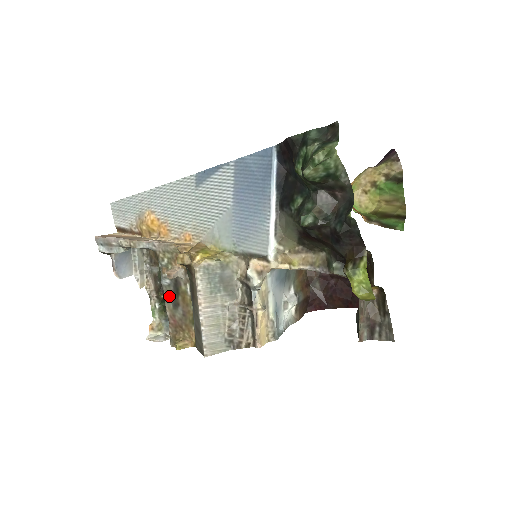
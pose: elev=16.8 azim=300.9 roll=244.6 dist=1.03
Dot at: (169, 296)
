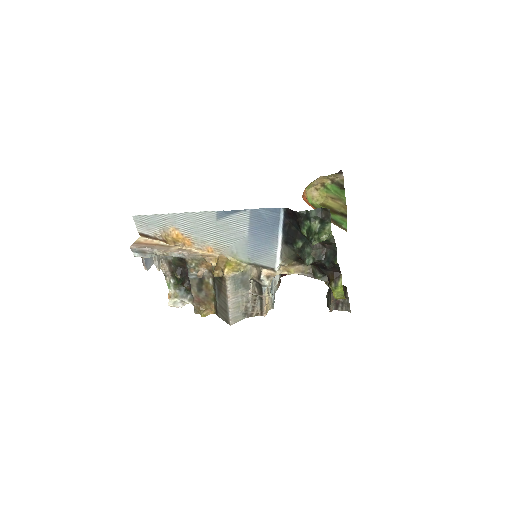
Dot at: (195, 285)
